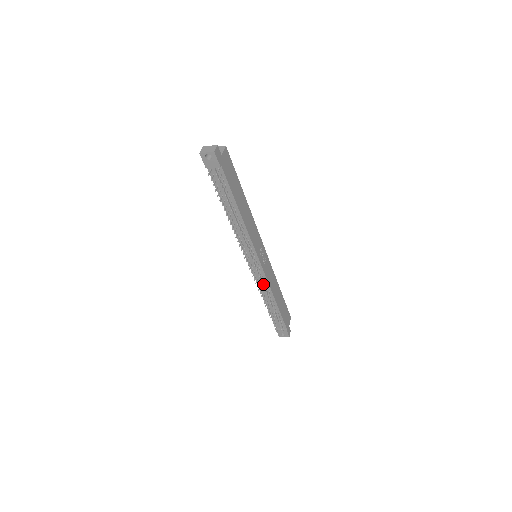
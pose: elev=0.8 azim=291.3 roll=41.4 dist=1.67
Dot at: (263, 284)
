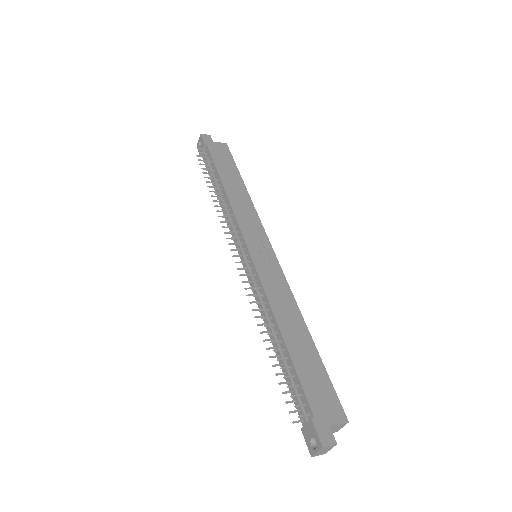
Dot at: occluded
